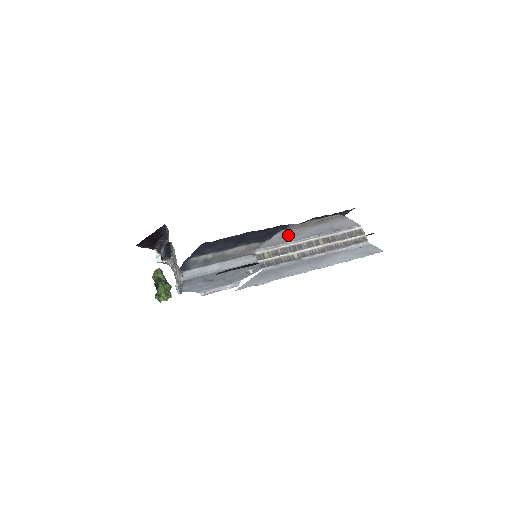
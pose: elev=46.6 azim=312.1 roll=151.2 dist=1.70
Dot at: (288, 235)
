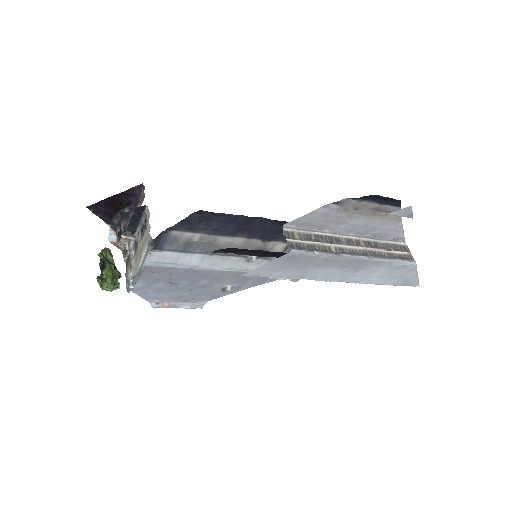
Dot at: (331, 217)
